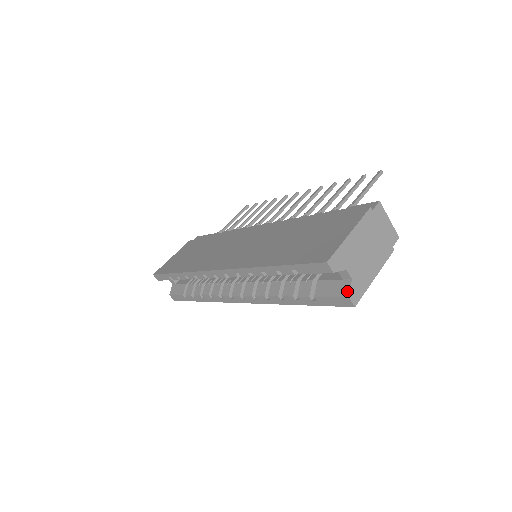
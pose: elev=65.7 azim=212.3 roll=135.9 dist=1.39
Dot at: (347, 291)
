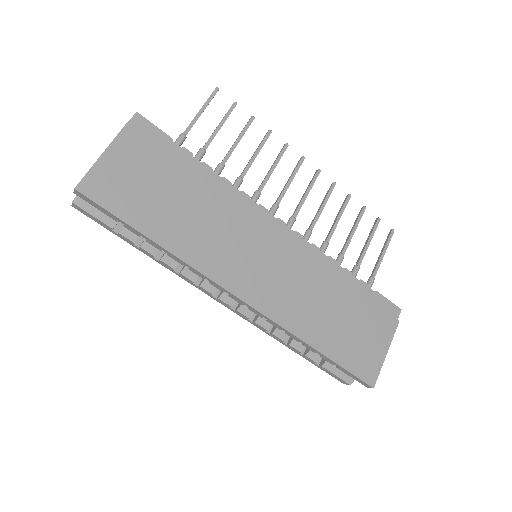
Dot at: (352, 380)
